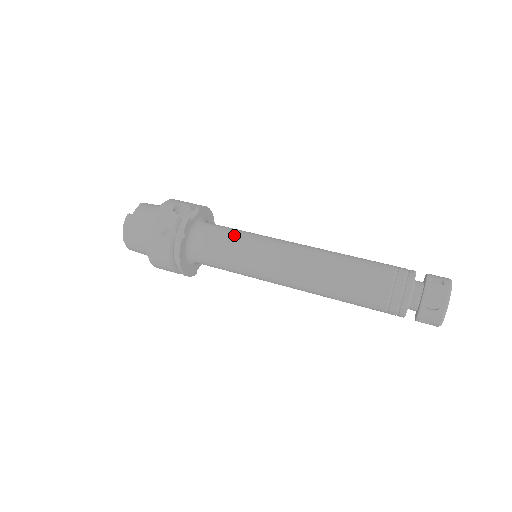
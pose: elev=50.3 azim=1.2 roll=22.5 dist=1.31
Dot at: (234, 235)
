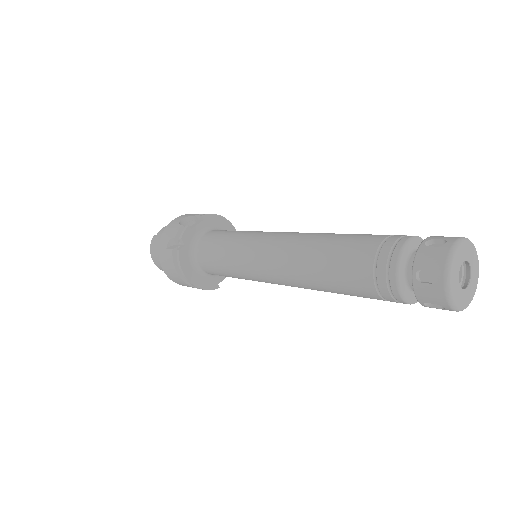
Dot at: (229, 236)
